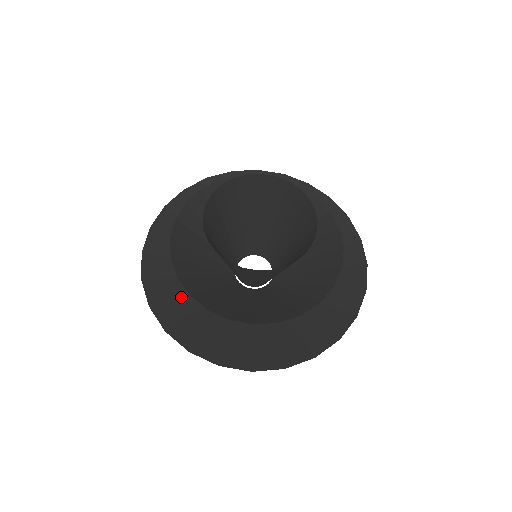
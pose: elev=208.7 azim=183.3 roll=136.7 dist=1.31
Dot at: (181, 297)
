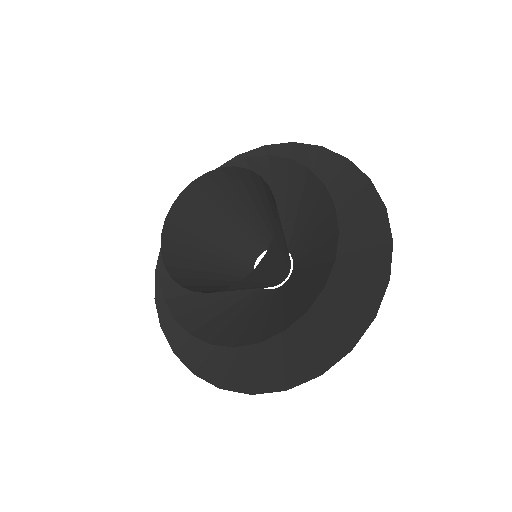
Dot at: occluded
